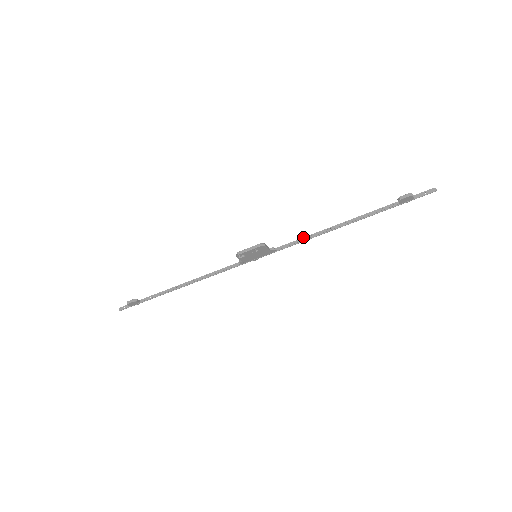
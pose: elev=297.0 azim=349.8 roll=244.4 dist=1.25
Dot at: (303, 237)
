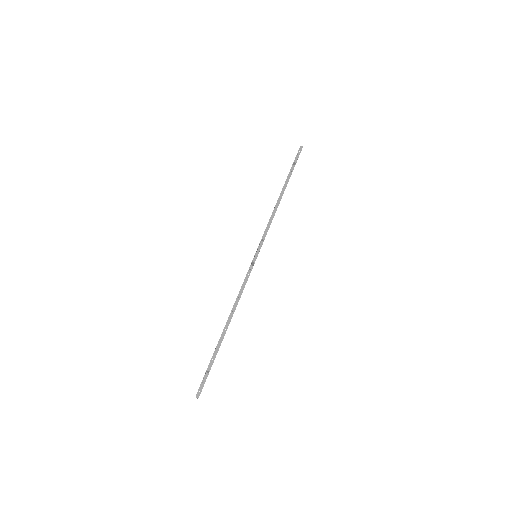
Dot at: occluded
